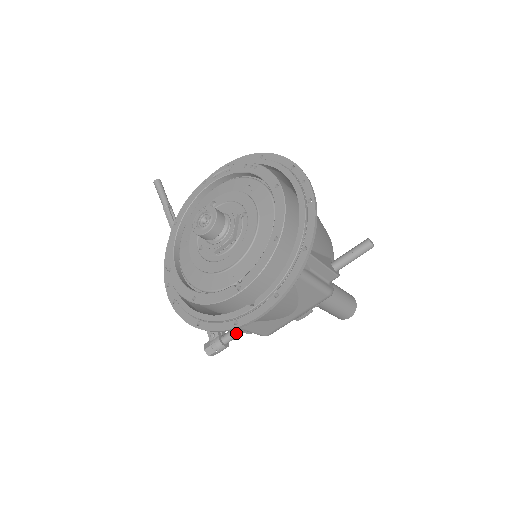
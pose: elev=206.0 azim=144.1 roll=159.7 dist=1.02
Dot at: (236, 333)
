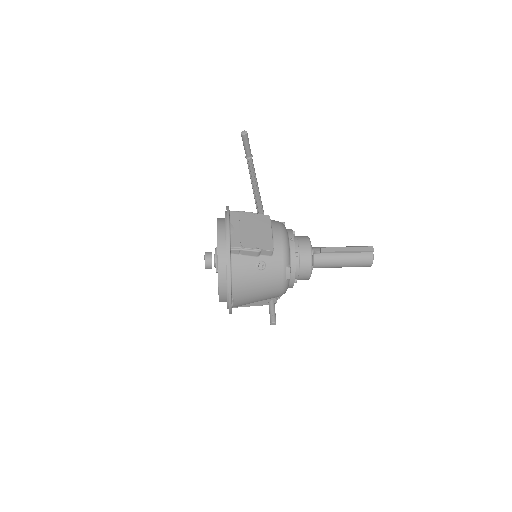
Dot at: occluded
